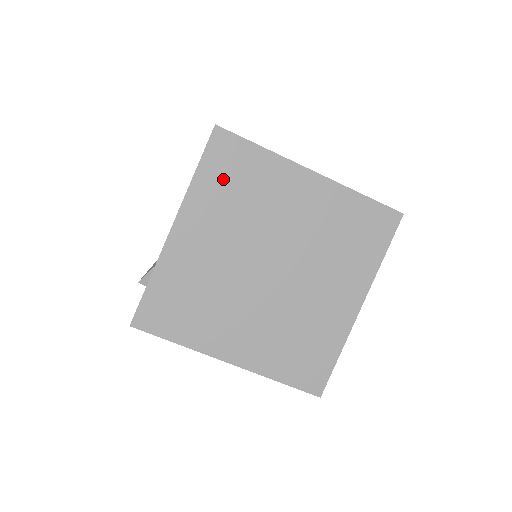
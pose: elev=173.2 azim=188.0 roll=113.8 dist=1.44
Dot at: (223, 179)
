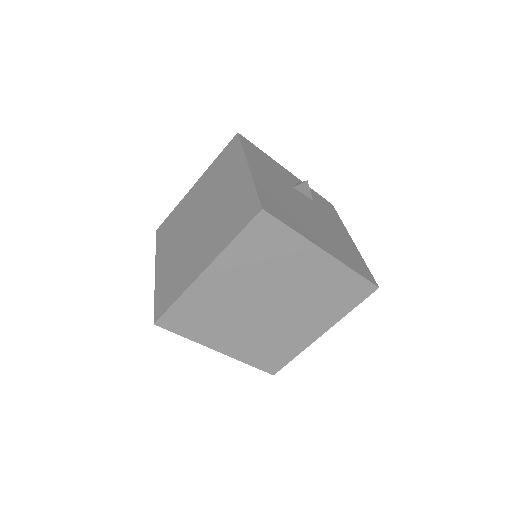
Dot at: (166, 235)
